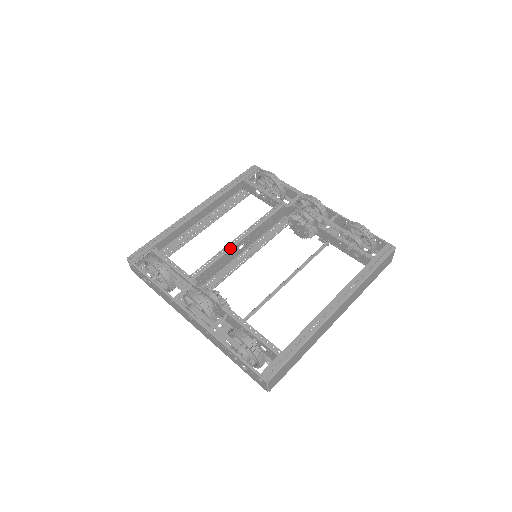
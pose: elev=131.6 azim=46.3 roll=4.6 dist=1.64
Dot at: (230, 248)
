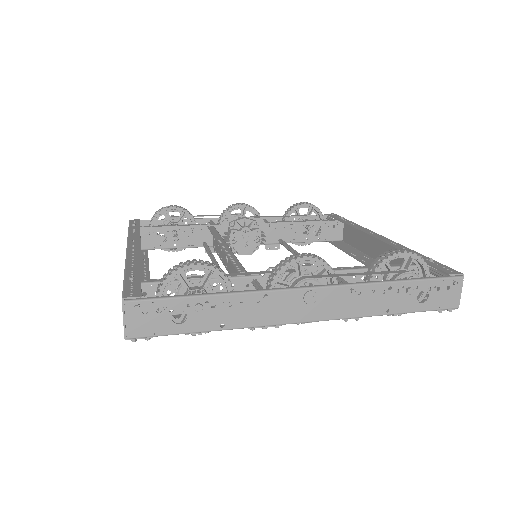
Dot at: (231, 251)
